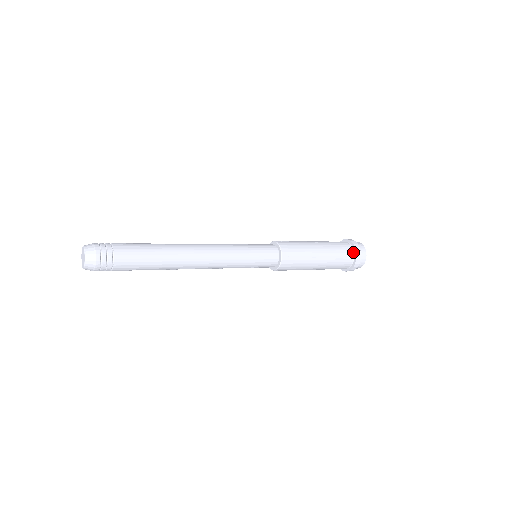
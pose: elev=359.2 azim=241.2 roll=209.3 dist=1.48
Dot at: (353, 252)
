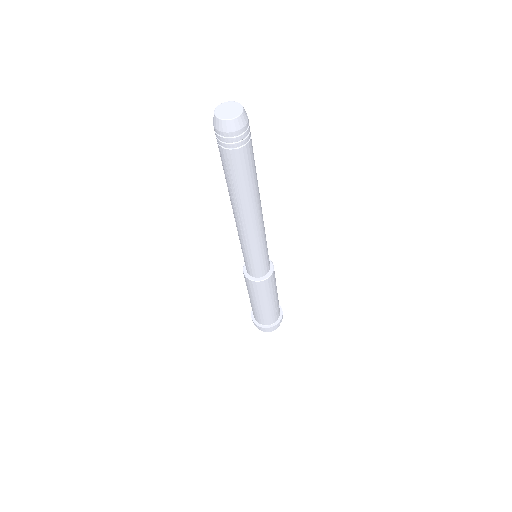
Dot at: (280, 314)
